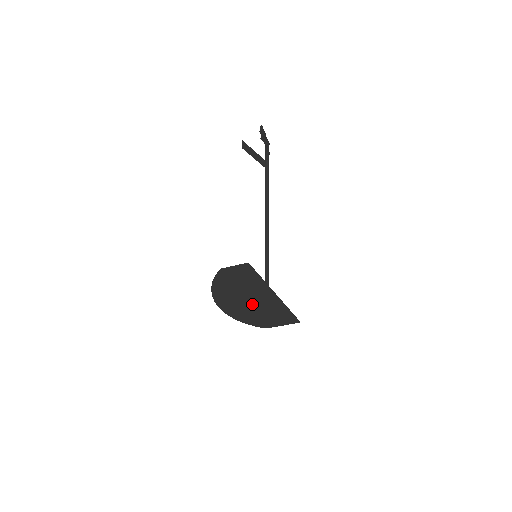
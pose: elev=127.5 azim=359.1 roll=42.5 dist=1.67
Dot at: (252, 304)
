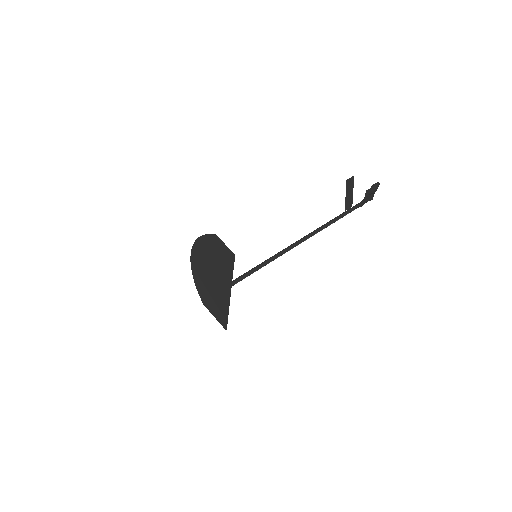
Dot at: (211, 280)
